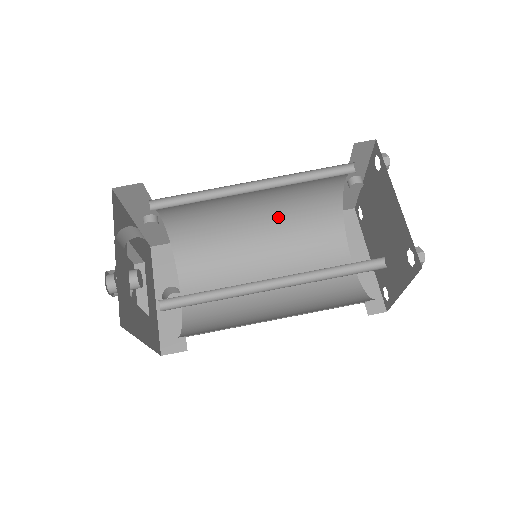
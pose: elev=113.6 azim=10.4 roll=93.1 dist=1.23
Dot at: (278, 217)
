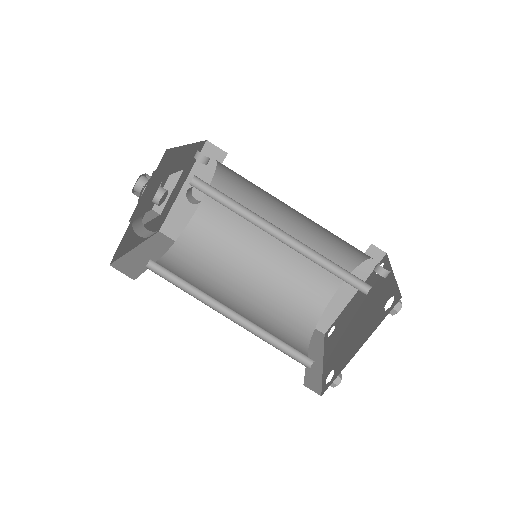
Dot at: (312, 223)
